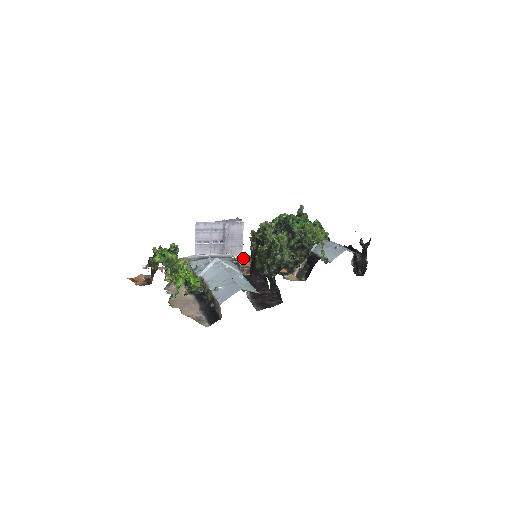
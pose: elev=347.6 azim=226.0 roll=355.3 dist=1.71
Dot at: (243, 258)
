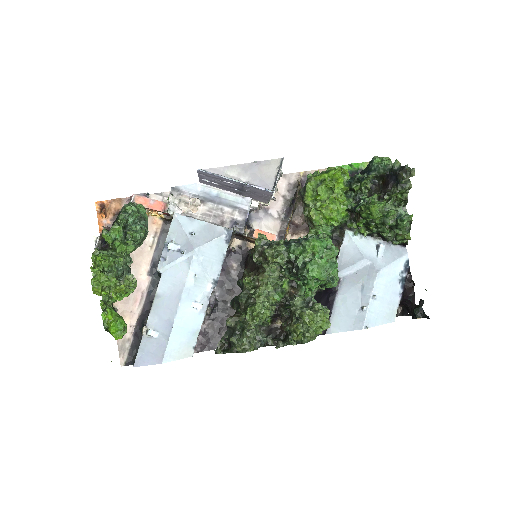
Dot at: (273, 199)
